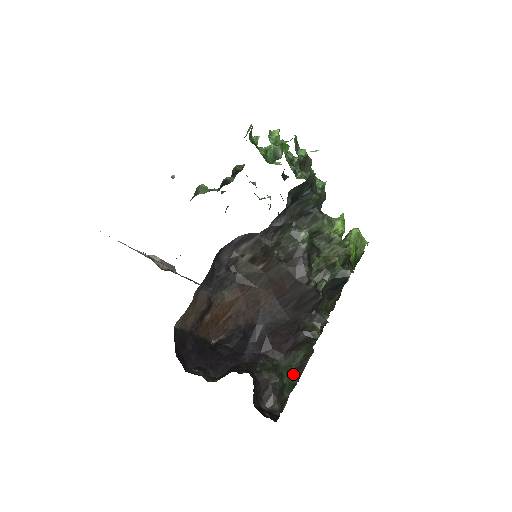
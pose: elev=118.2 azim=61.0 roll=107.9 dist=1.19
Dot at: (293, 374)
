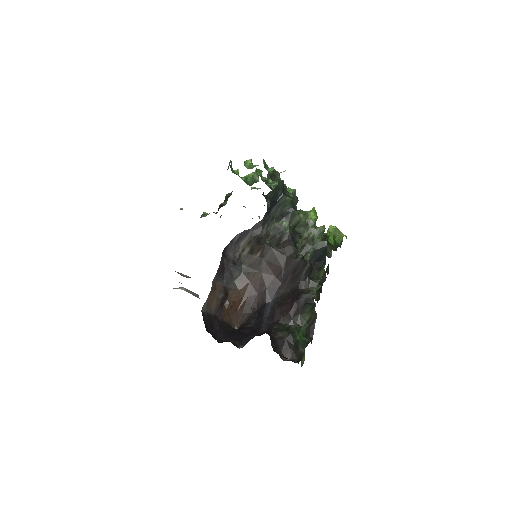
Dot at: (304, 335)
